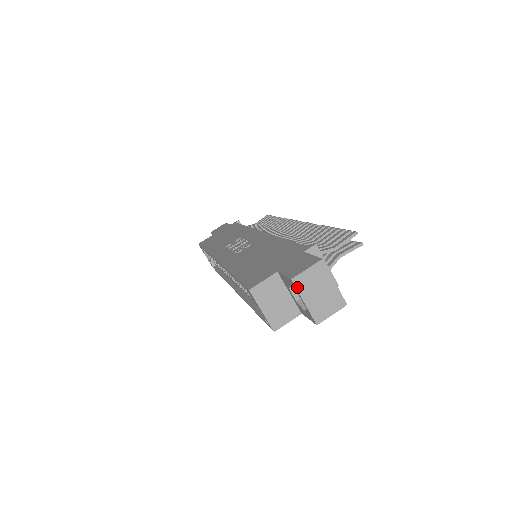
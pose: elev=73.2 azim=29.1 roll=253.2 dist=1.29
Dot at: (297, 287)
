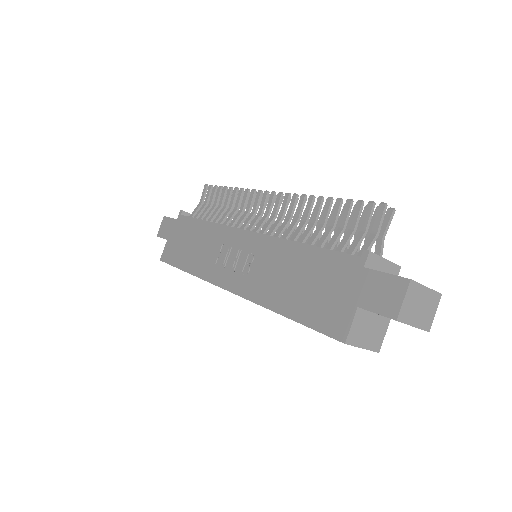
Dot at: (403, 321)
